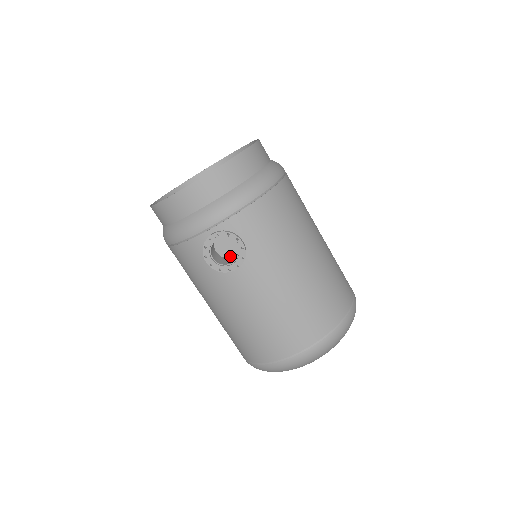
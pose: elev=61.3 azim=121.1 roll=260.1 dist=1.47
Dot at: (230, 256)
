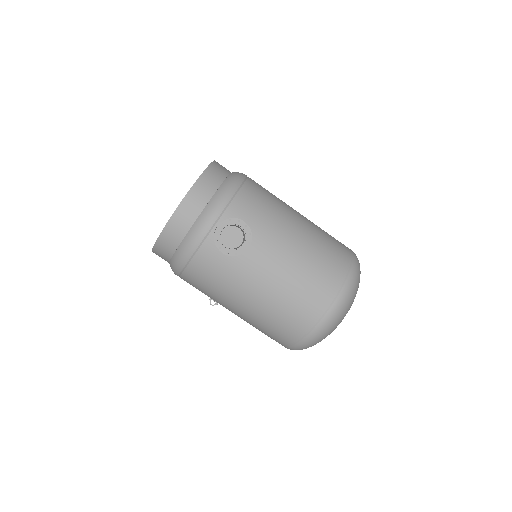
Dot at: occluded
